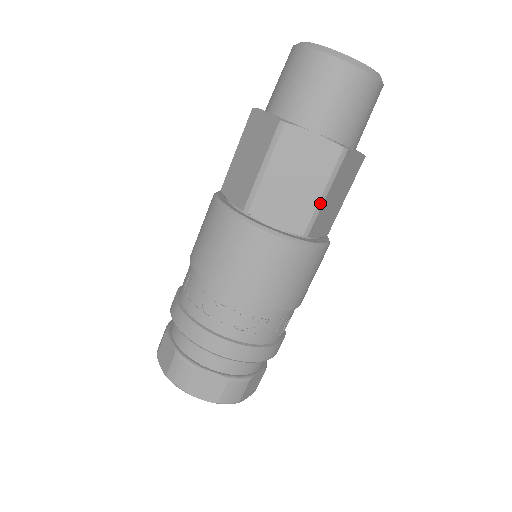
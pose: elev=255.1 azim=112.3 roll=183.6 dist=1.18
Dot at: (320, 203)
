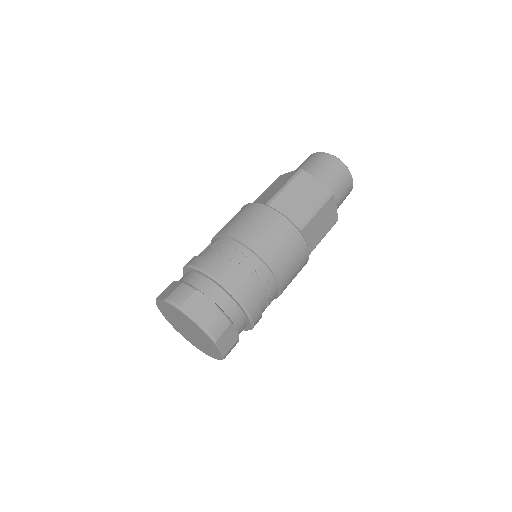
Dot at: (313, 214)
